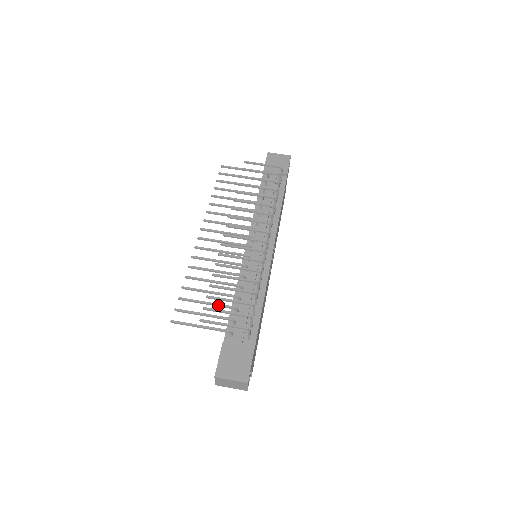
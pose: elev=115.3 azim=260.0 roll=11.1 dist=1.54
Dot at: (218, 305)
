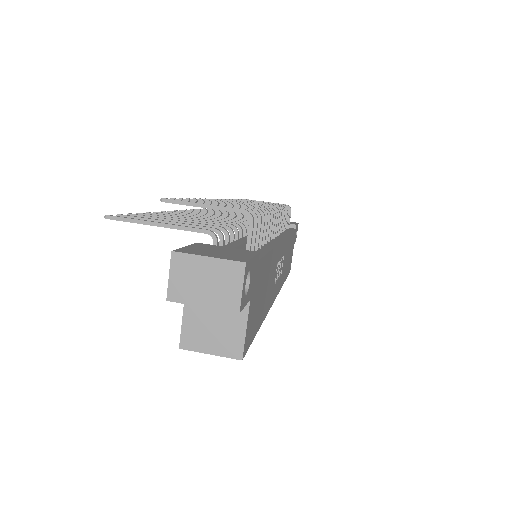
Dot at: (195, 223)
